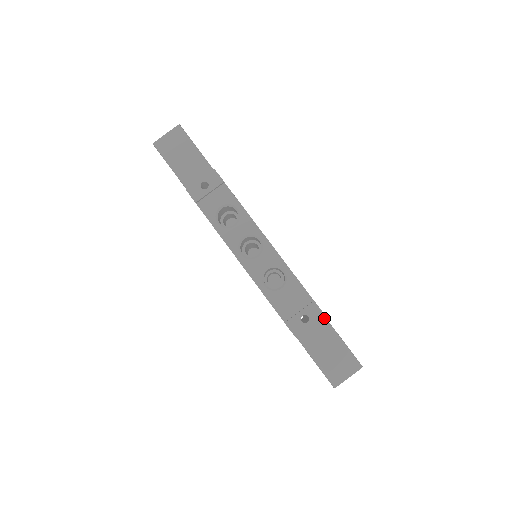
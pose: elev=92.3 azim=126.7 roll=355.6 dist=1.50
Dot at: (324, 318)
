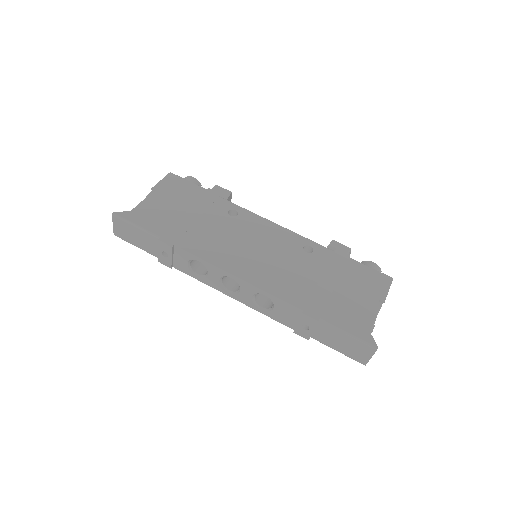
Dot at: (320, 321)
